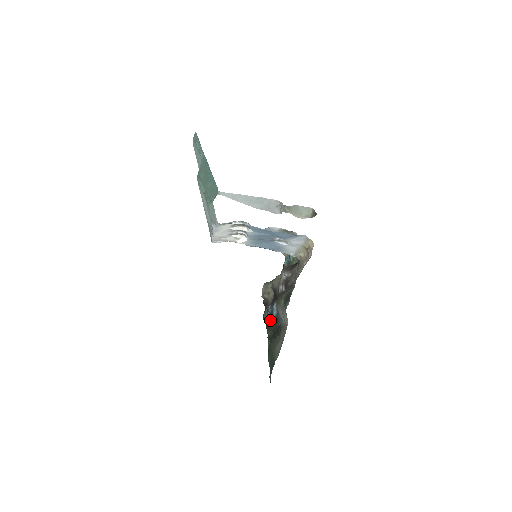
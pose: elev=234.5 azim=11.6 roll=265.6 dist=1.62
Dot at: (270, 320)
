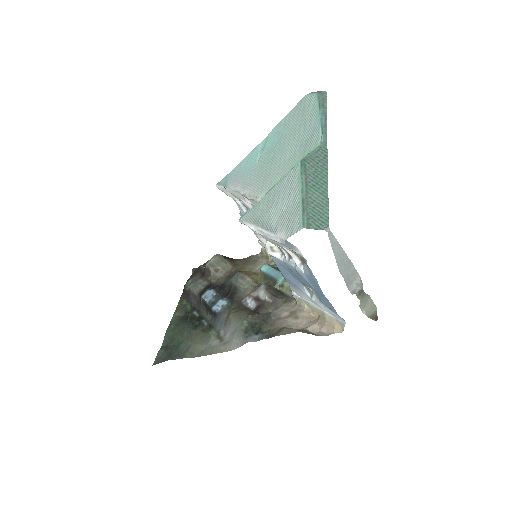
Dot at: (198, 296)
